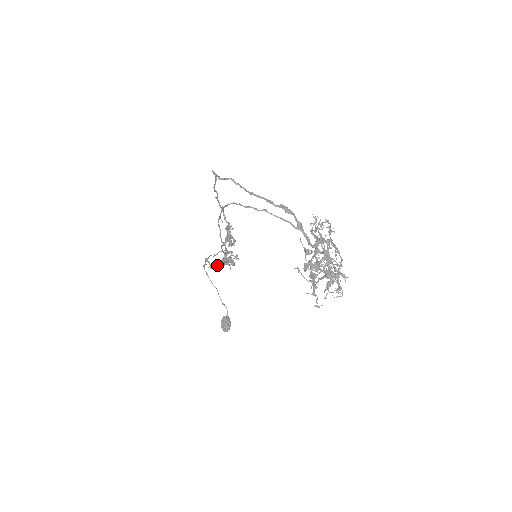
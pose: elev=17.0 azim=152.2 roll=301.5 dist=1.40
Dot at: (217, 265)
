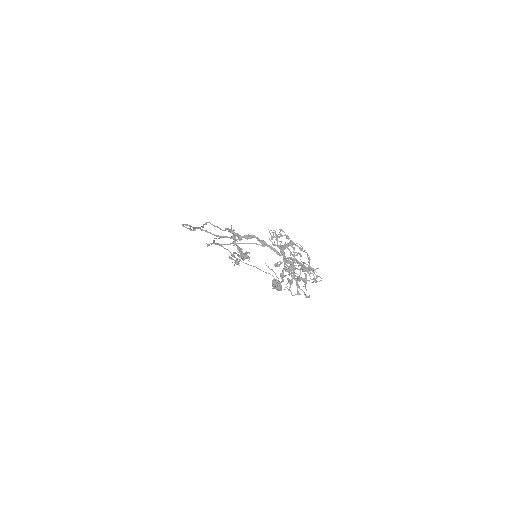
Dot at: (238, 263)
